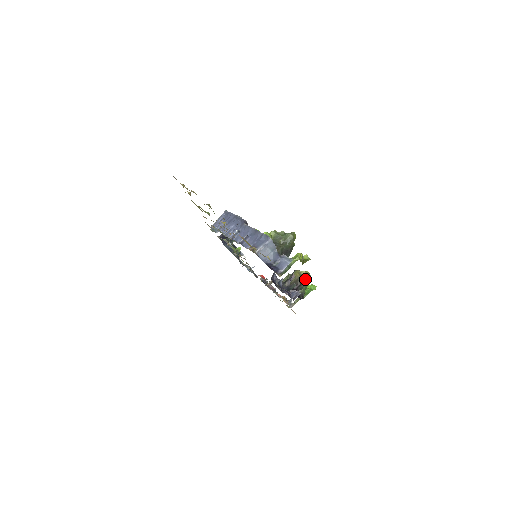
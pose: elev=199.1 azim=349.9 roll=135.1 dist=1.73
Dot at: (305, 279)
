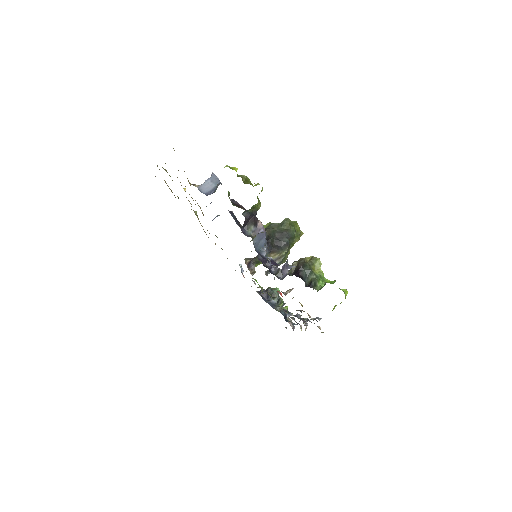
Dot at: (312, 264)
